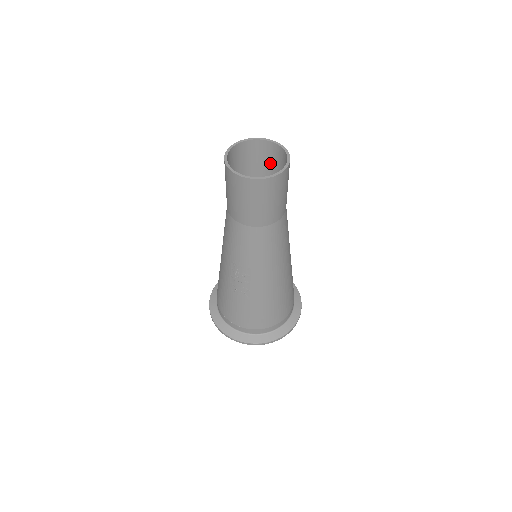
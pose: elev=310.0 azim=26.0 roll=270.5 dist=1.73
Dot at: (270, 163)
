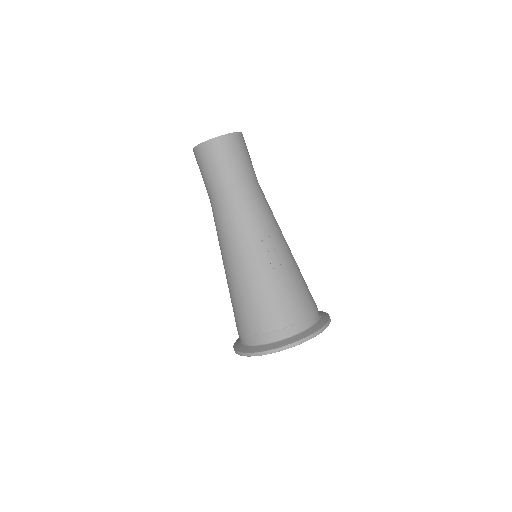
Dot at: occluded
